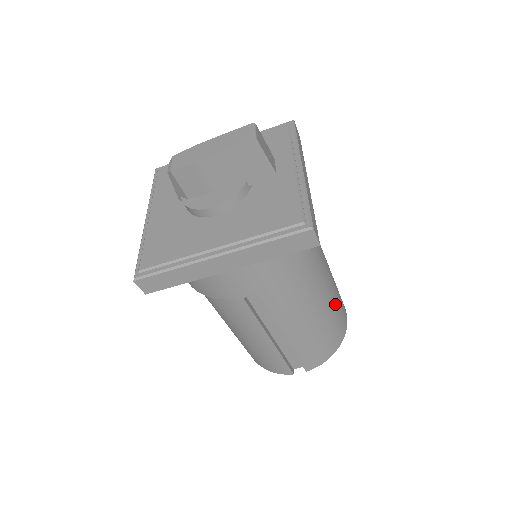
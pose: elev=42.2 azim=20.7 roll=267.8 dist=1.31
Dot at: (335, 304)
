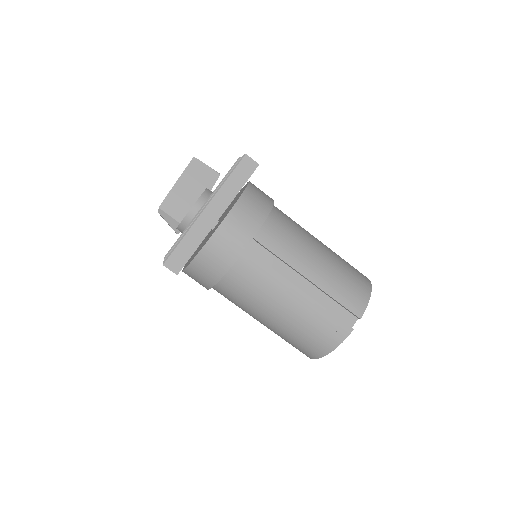
Dot at: (337, 255)
